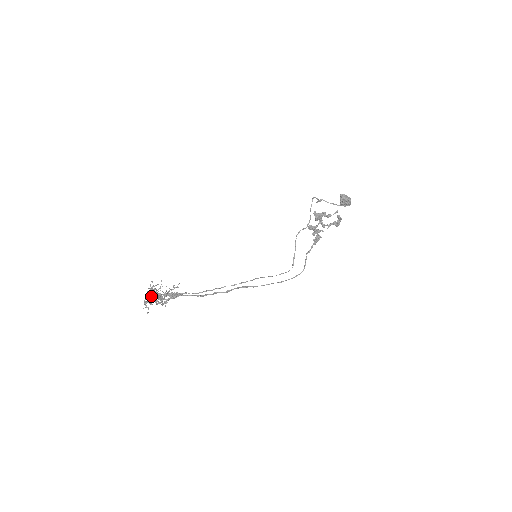
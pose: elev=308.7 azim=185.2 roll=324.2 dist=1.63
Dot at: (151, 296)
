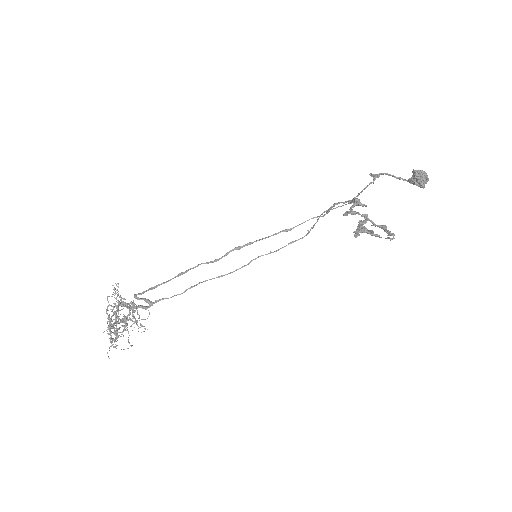
Dot at: (114, 307)
